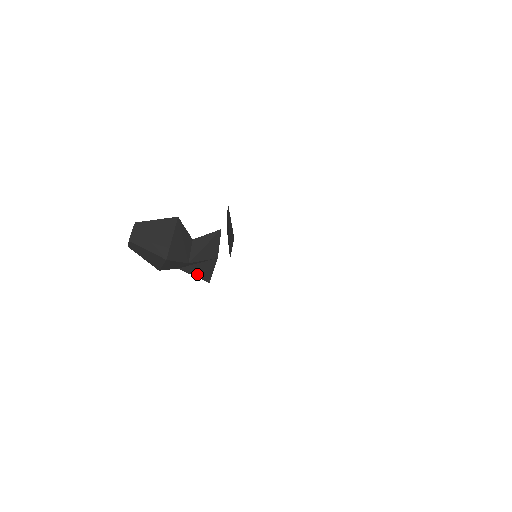
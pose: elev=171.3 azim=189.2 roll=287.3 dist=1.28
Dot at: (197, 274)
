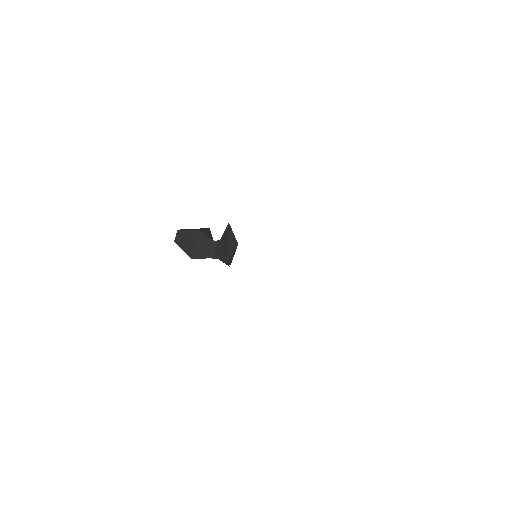
Dot at: (222, 261)
